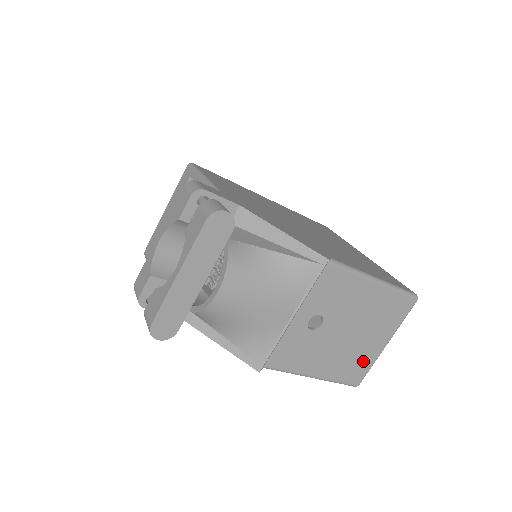
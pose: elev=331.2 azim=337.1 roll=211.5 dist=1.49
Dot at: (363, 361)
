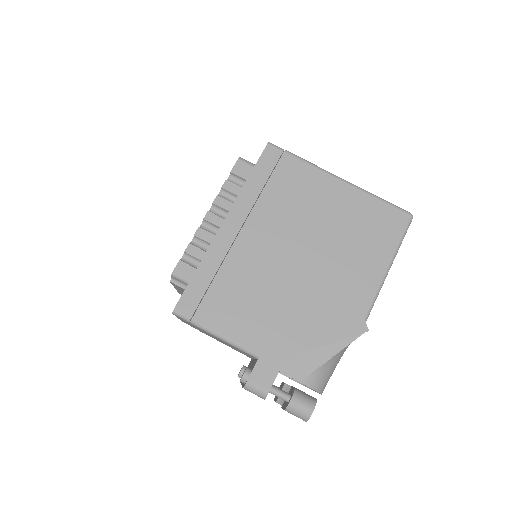
Dot at: occluded
